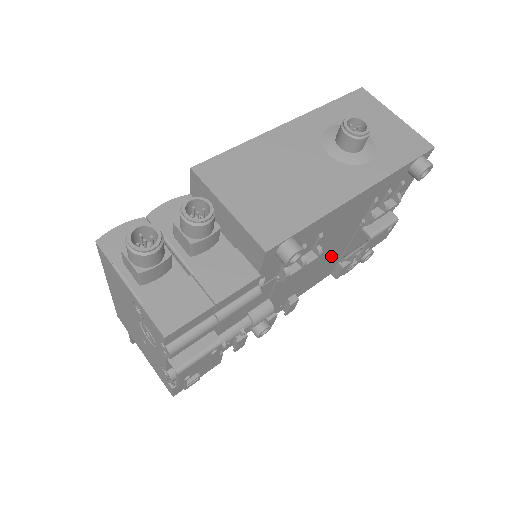
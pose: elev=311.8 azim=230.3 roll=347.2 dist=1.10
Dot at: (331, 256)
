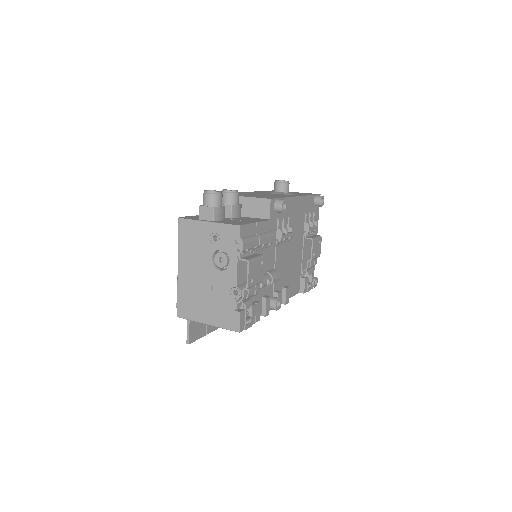
Dot at: (296, 261)
